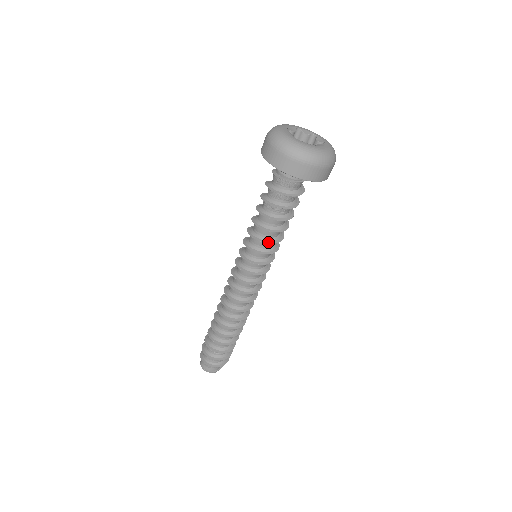
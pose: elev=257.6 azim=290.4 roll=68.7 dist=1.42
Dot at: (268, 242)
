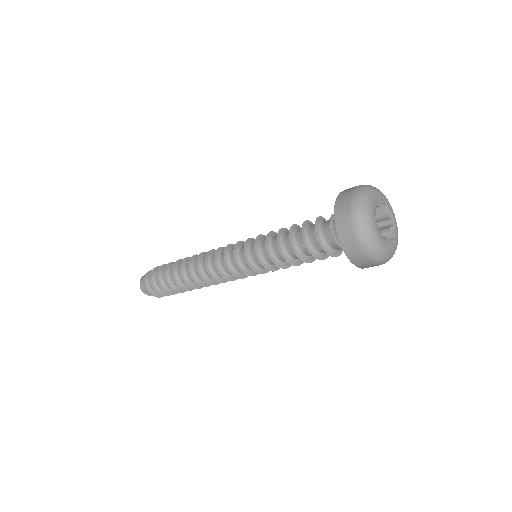
Dot at: (275, 262)
